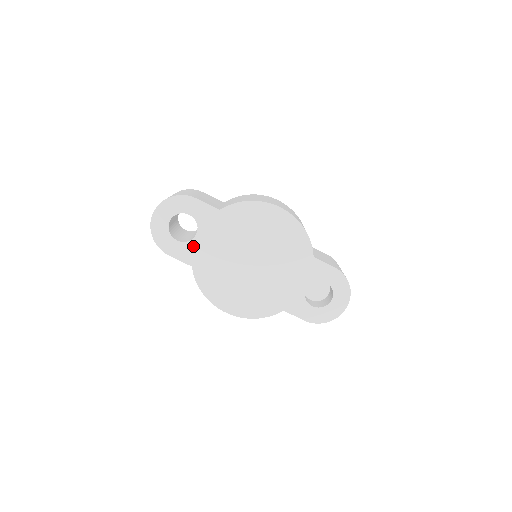
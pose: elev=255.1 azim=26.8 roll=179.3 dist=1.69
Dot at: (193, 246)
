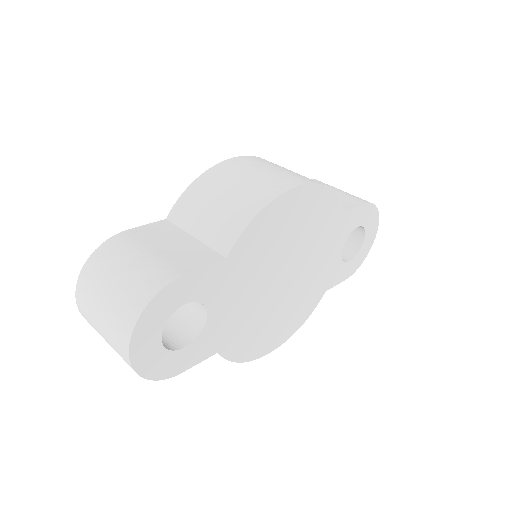
Dot at: (209, 332)
